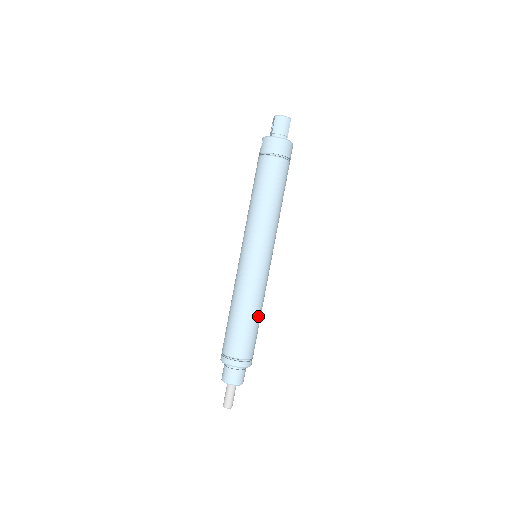
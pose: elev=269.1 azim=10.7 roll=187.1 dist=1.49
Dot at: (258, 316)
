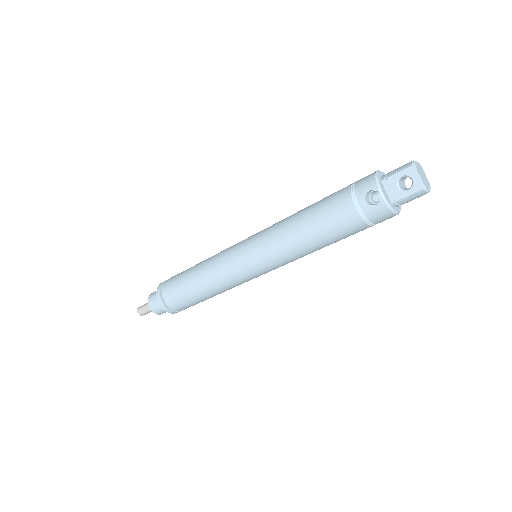
Dot at: occluded
